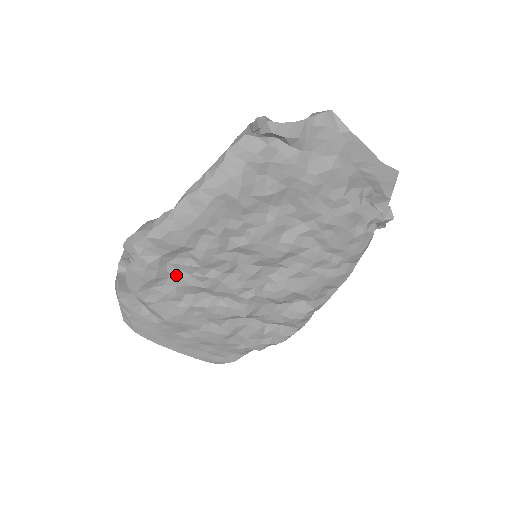
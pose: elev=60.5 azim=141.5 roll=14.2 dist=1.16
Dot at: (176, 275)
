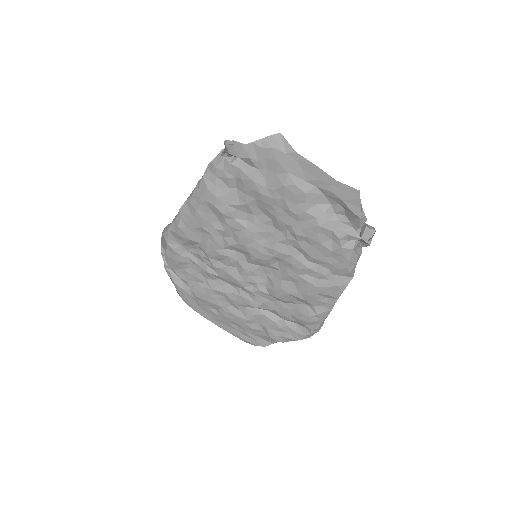
Dot at: (196, 262)
